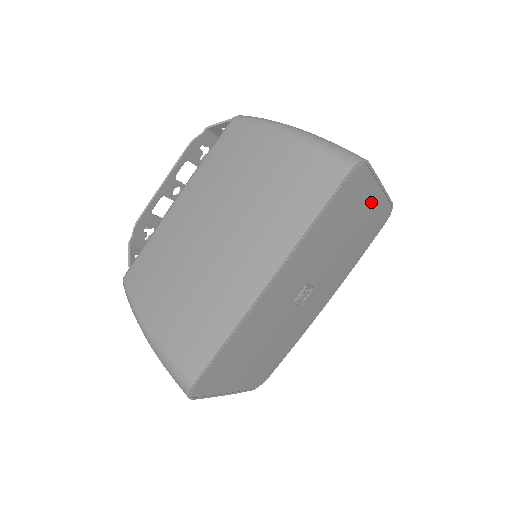
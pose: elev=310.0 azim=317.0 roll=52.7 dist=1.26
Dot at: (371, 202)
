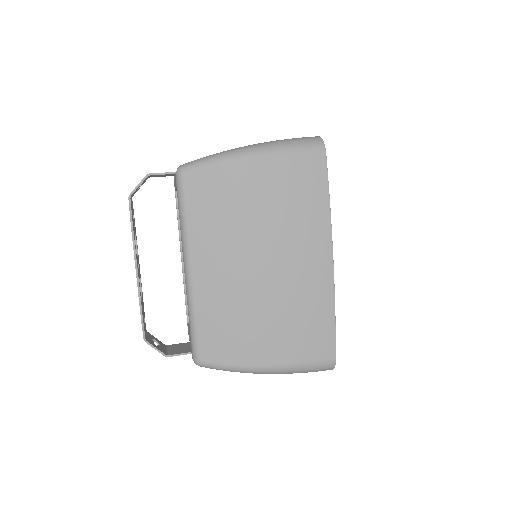
Dot at: occluded
